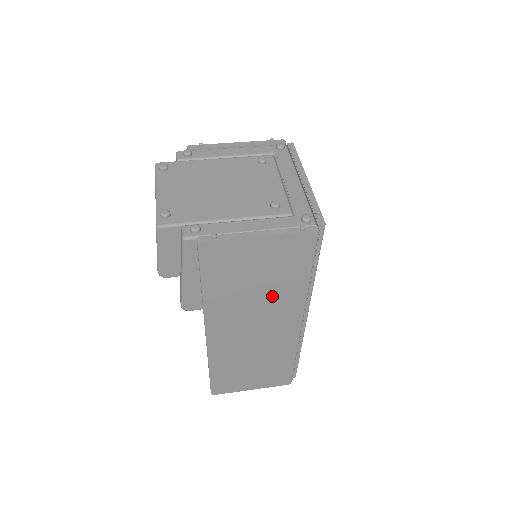
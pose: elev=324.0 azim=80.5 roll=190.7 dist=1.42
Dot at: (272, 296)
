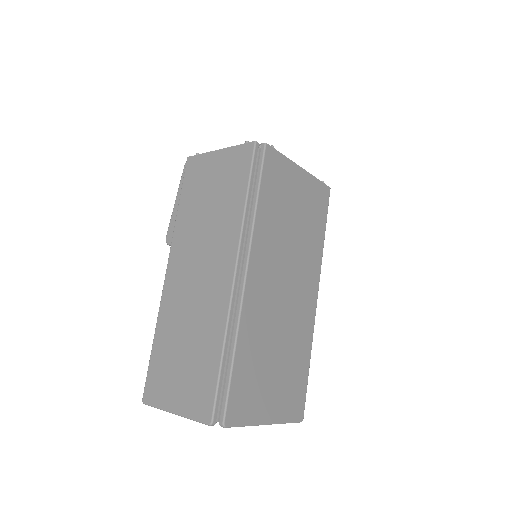
Dot at: (217, 222)
